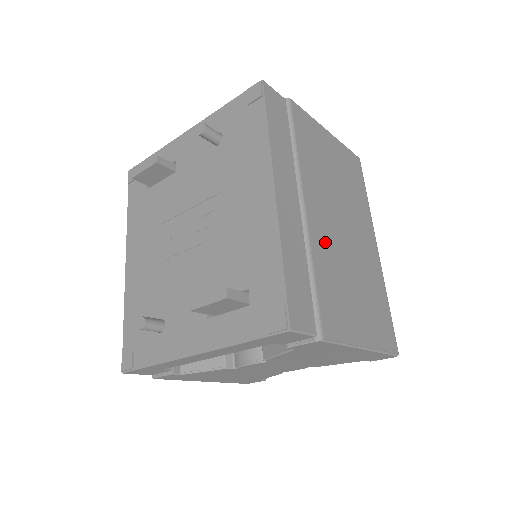
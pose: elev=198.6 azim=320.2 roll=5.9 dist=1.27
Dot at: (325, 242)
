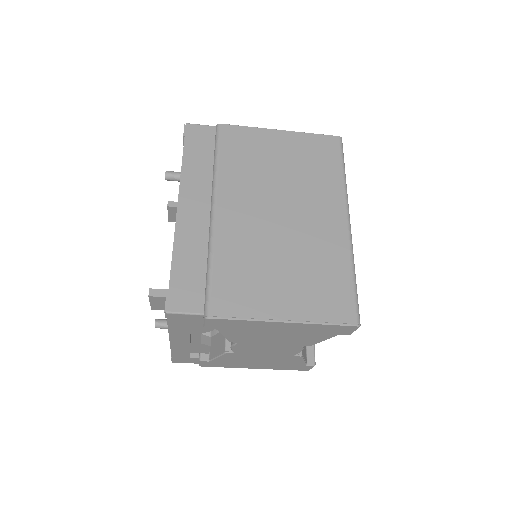
Dot at: (240, 234)
